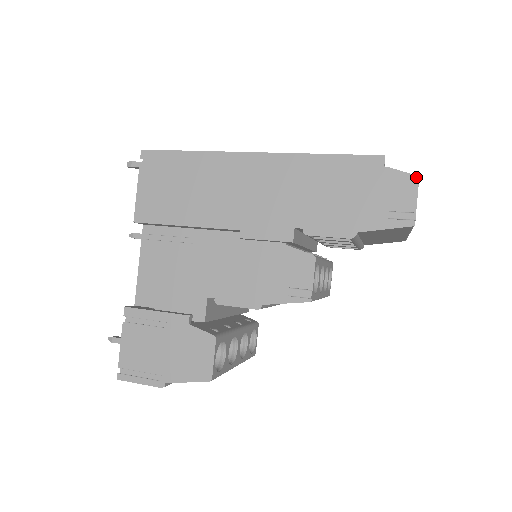
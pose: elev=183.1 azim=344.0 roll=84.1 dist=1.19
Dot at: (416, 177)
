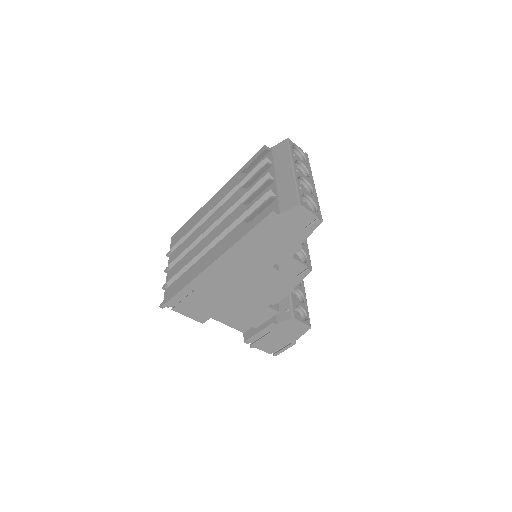
Dot at: (299, 206)
